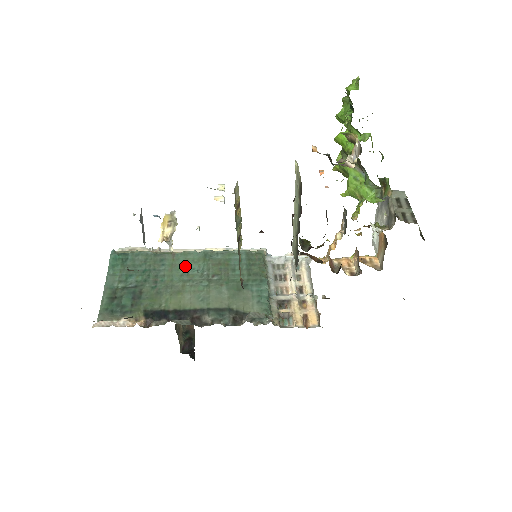
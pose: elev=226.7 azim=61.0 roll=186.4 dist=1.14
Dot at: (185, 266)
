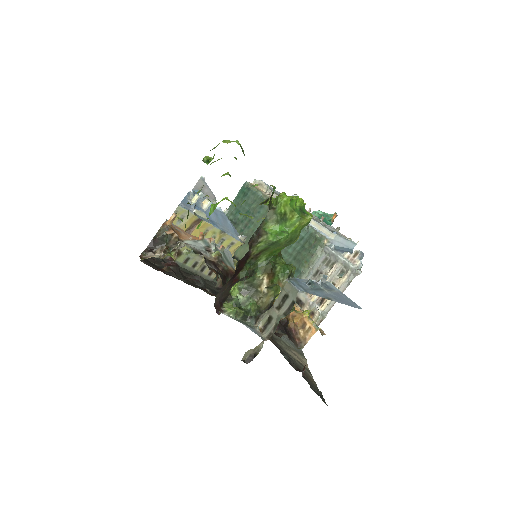
Dot at: occluded
